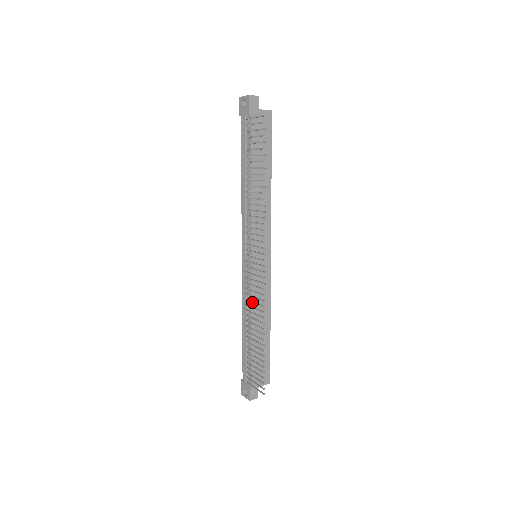
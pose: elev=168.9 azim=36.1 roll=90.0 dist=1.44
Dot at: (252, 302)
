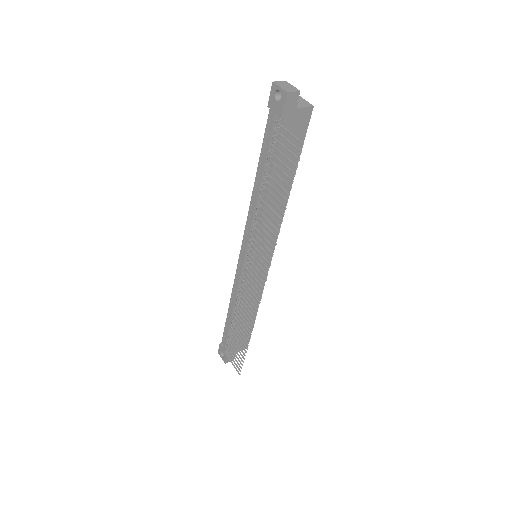
Dot at: (243, 304)
